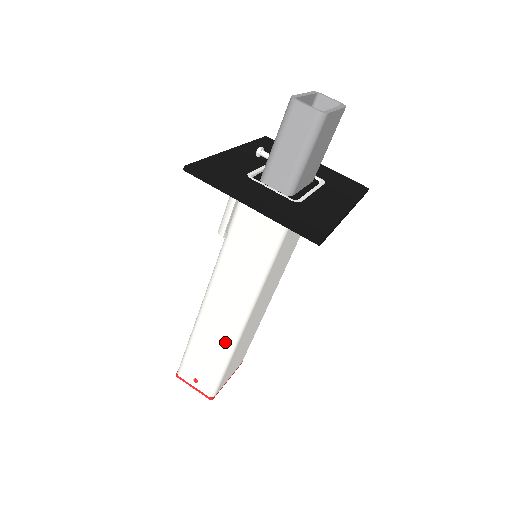
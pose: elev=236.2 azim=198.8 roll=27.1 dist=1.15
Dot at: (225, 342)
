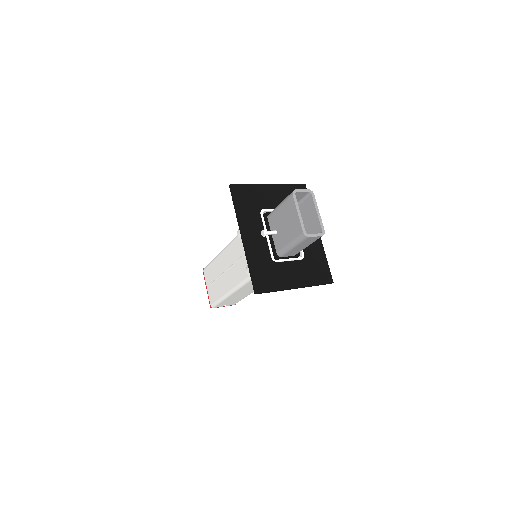
Dot at: (249, 293)
